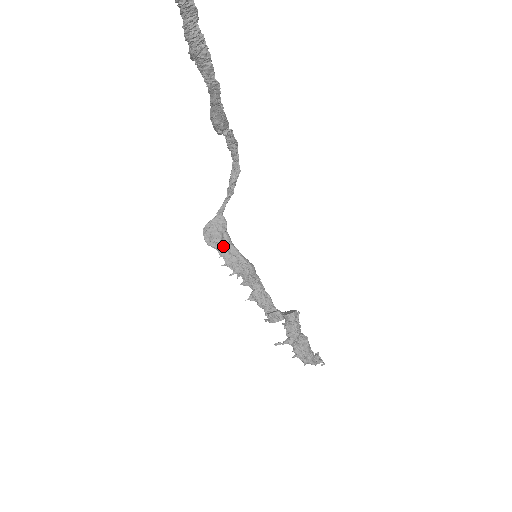
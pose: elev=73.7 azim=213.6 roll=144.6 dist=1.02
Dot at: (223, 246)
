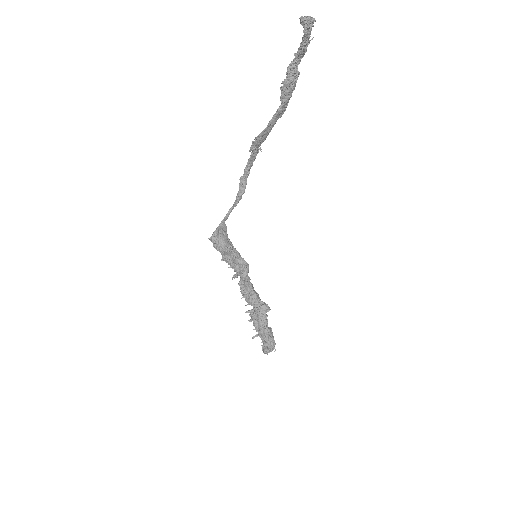
Dot at: (231, 250)
